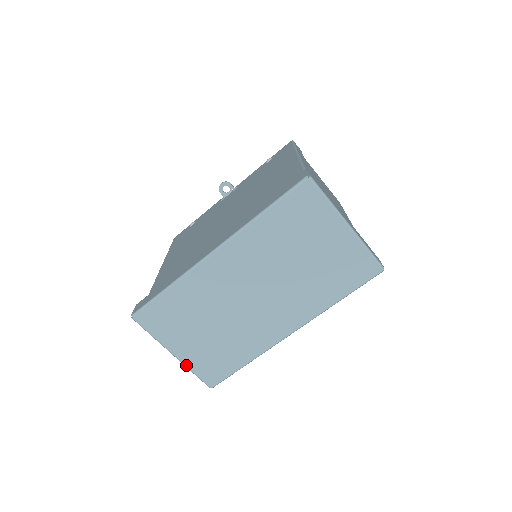
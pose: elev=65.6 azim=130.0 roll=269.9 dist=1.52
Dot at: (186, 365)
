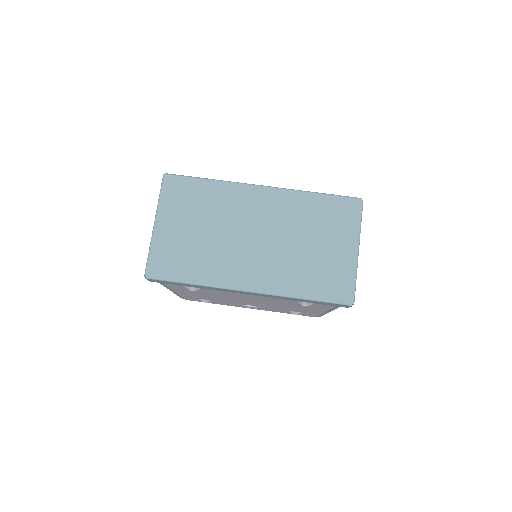
Dot at: (153, 241)
